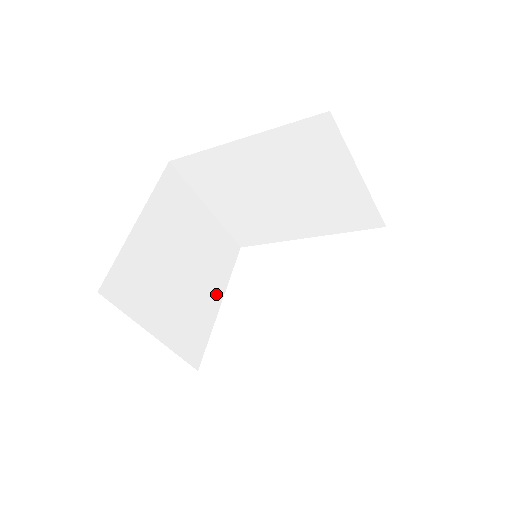
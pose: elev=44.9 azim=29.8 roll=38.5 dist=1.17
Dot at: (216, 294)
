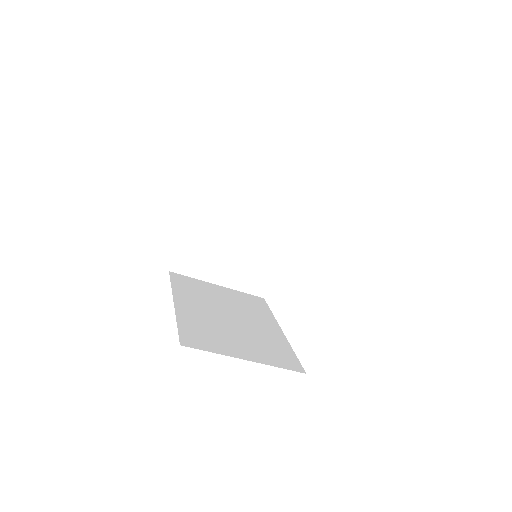
Dot at: (279, 241)
